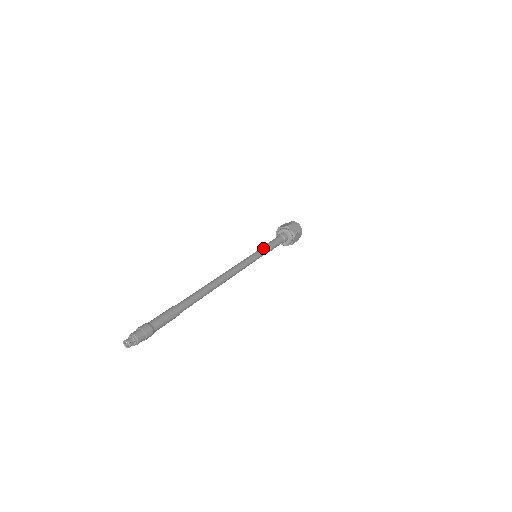
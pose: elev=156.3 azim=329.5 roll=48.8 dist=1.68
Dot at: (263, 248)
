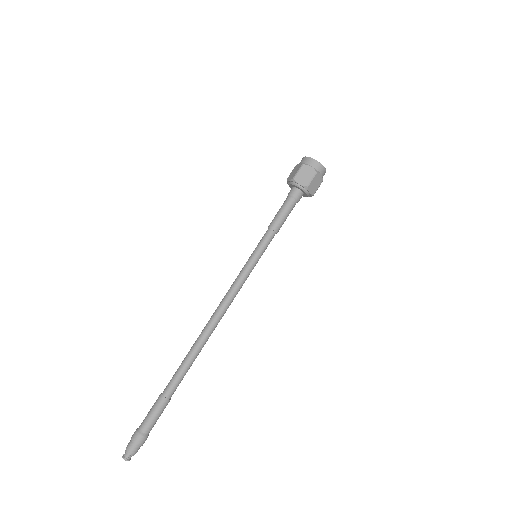
Dot at: (263, 239)
